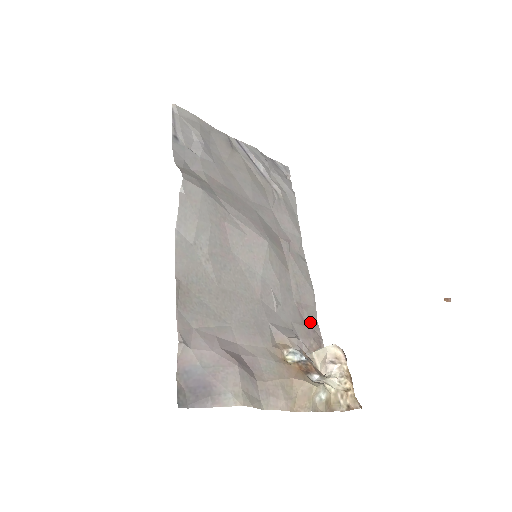
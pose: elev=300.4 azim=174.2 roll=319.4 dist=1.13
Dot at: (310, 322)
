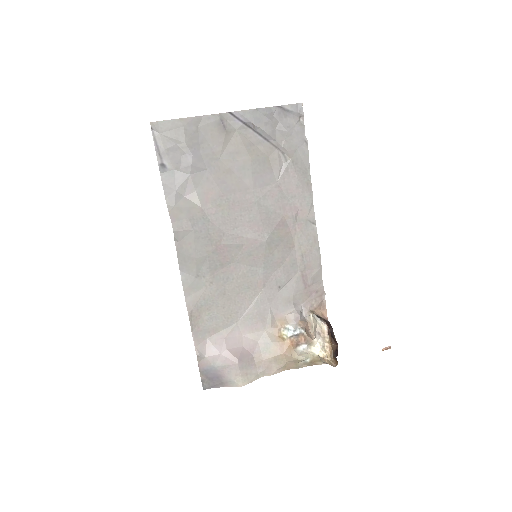
Dot at: (314, 284)
